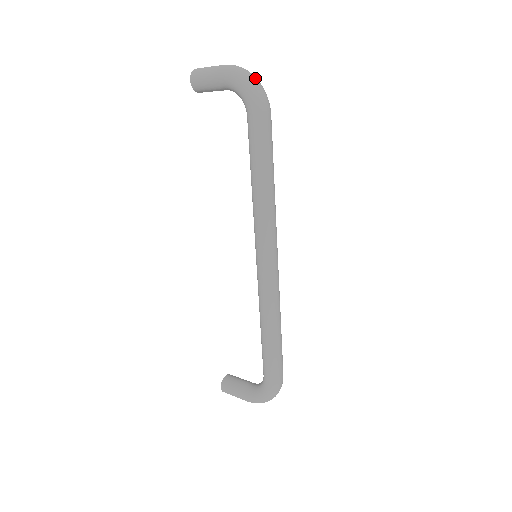
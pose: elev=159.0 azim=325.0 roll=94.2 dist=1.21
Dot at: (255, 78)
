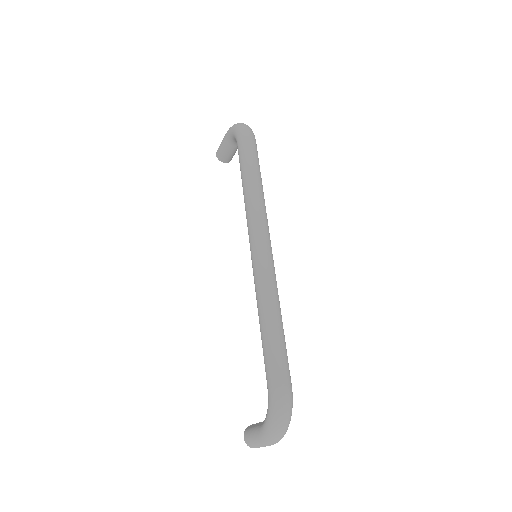
Dot at: (243, 123)
